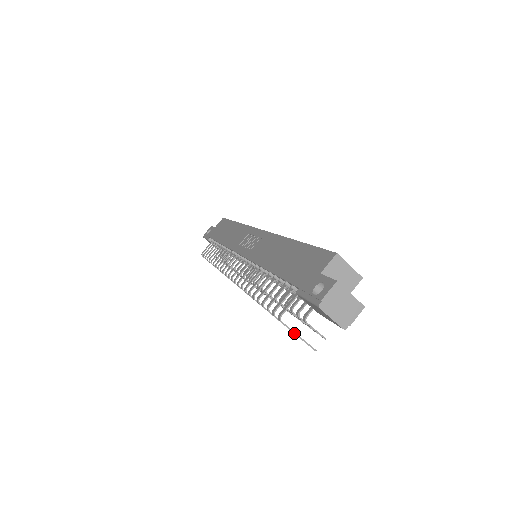
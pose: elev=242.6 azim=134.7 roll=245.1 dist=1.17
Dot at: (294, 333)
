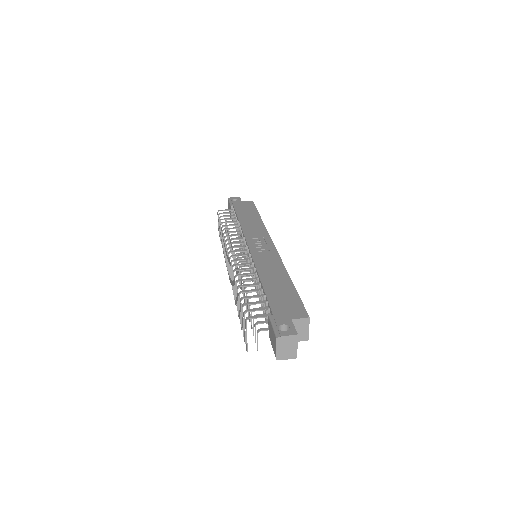
Dot at: (246, 333)
